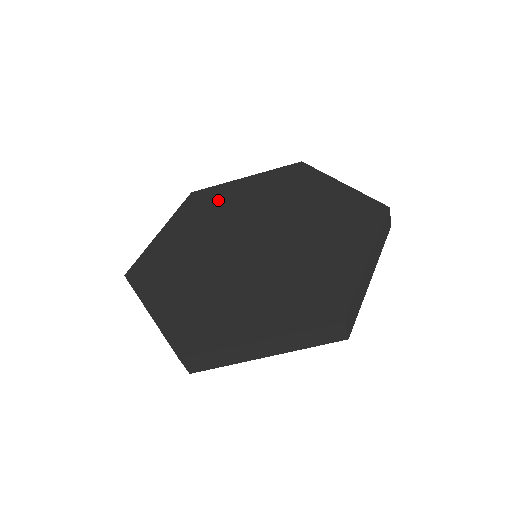
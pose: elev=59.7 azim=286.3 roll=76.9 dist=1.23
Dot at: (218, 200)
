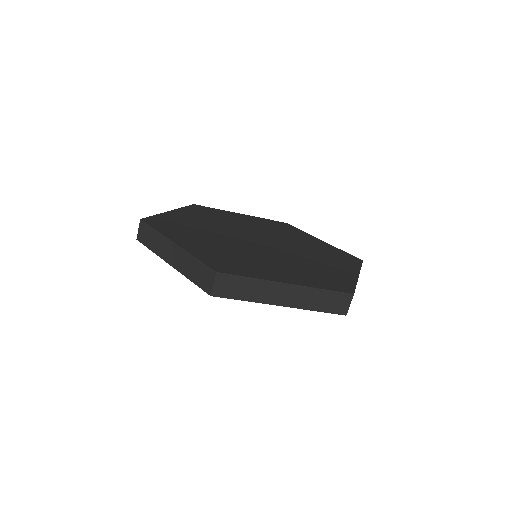
Dot at: (221, 215)
